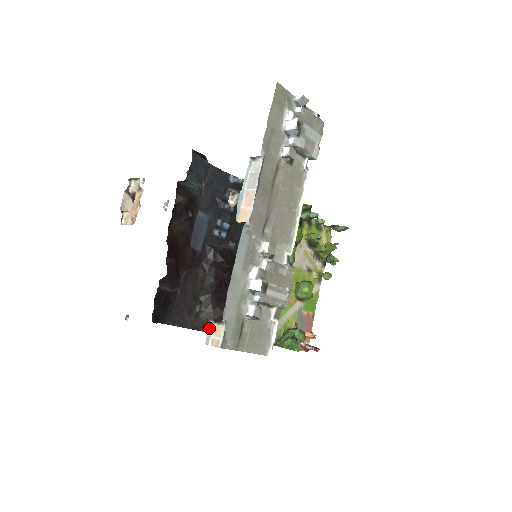
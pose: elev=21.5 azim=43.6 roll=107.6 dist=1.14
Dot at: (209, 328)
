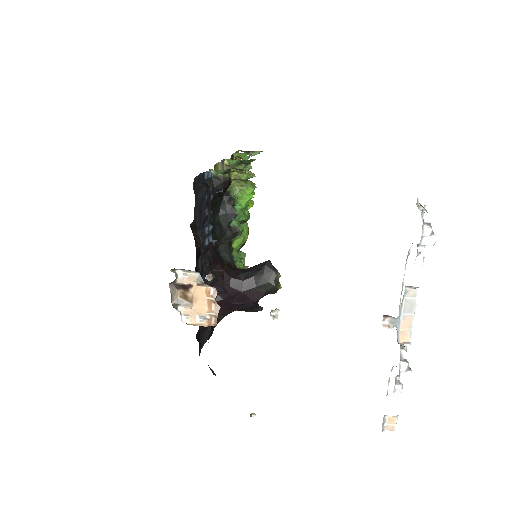
Dot at: (383, 421)
